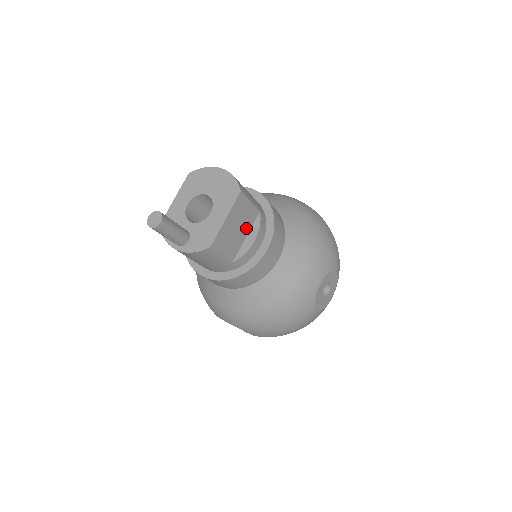
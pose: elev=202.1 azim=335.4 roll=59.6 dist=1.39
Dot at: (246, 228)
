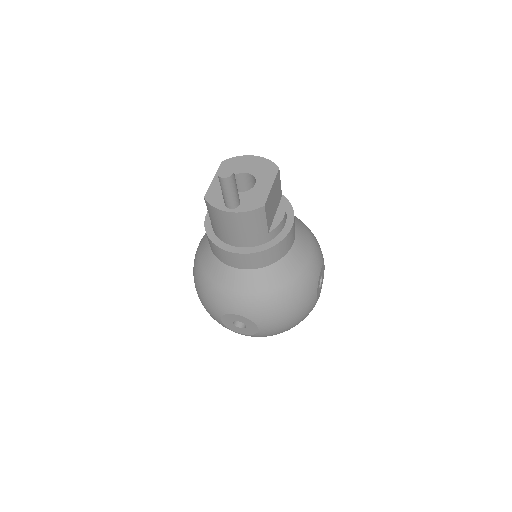
Dot at: (276, 205)
